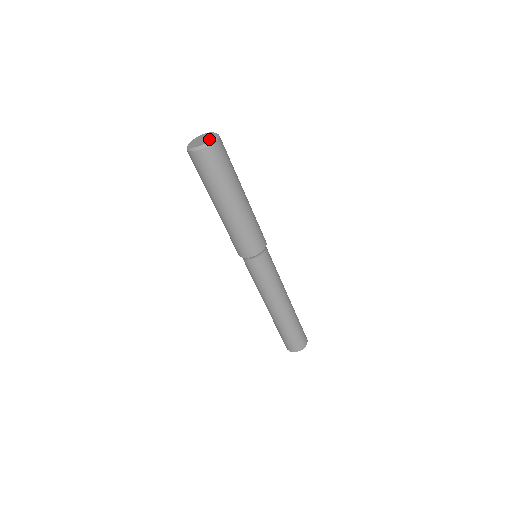
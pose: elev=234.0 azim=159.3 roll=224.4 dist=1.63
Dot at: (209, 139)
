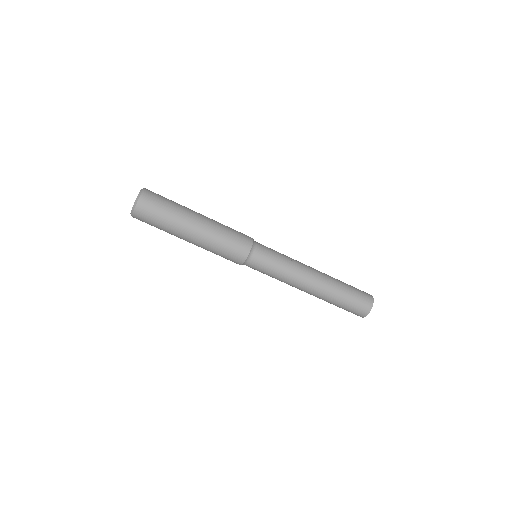
Dot at: (136, 199)
